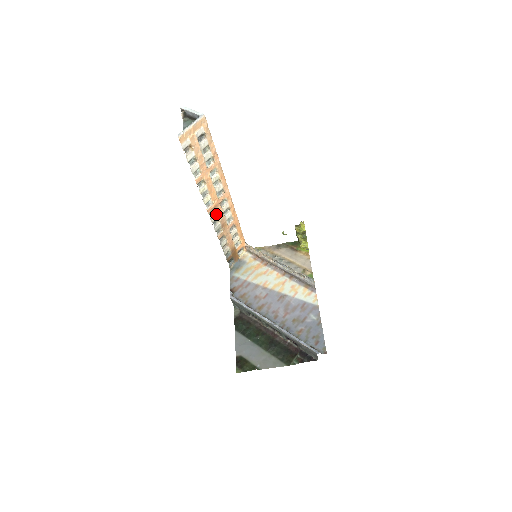
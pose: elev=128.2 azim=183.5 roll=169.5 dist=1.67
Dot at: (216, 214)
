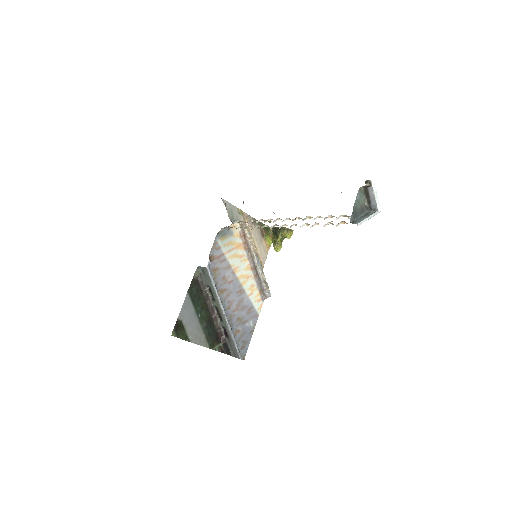
Dot at: occluded
